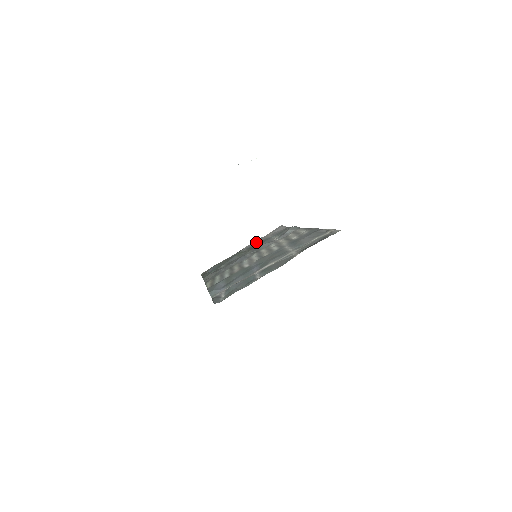
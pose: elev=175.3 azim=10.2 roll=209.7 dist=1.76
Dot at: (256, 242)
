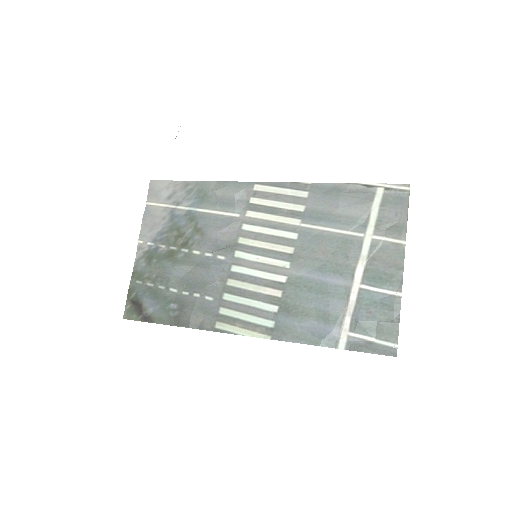
Dot at: (155, 226)
